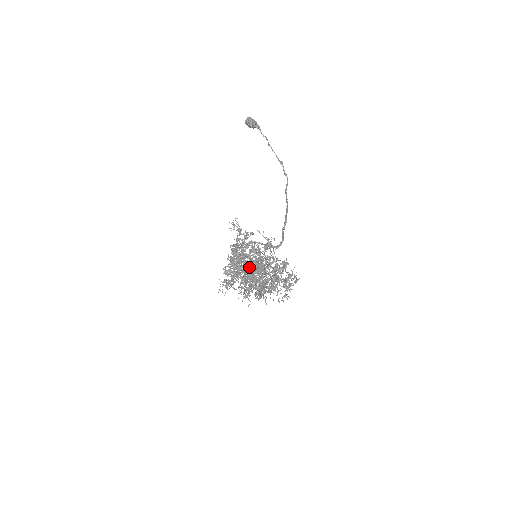
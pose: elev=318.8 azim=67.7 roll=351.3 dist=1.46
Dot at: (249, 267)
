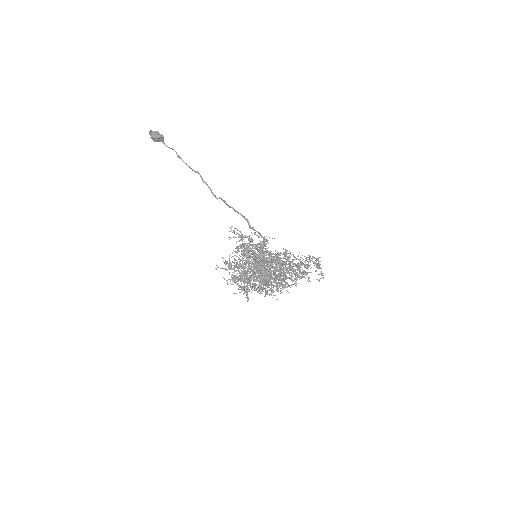
Dot at: (255, 268)
